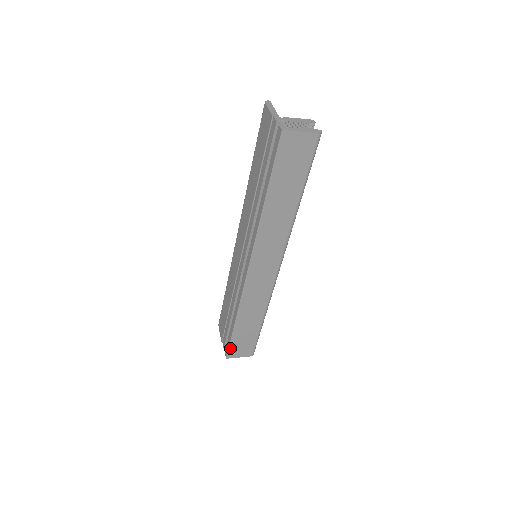
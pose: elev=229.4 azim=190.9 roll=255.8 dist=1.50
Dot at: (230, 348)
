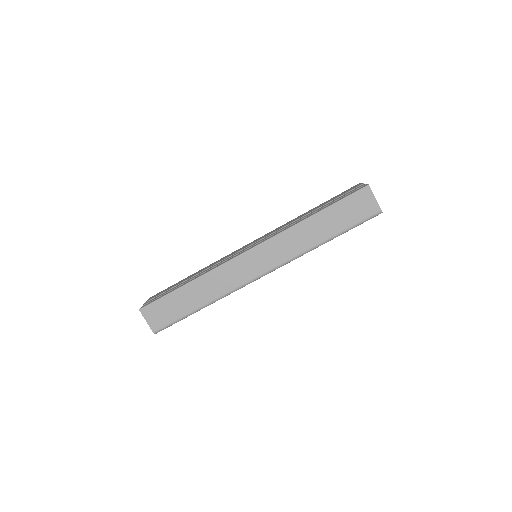
Dot at: (154, 303)
